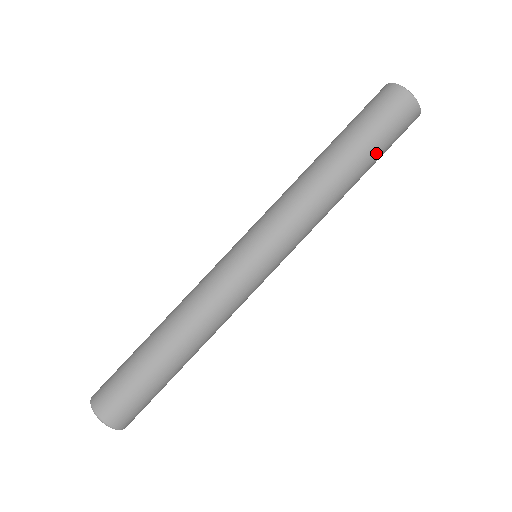
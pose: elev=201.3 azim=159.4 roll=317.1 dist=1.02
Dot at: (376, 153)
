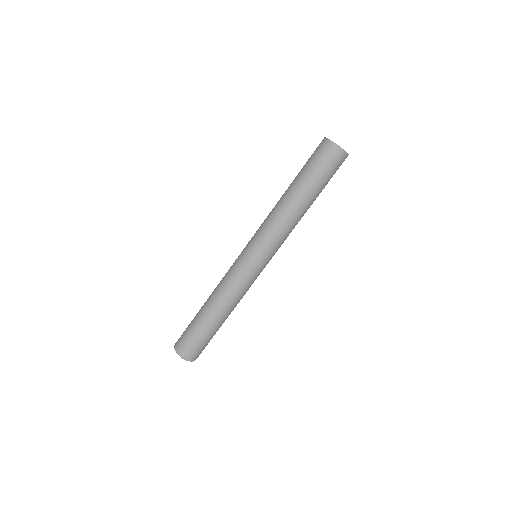
Dot at: (318, 184)
